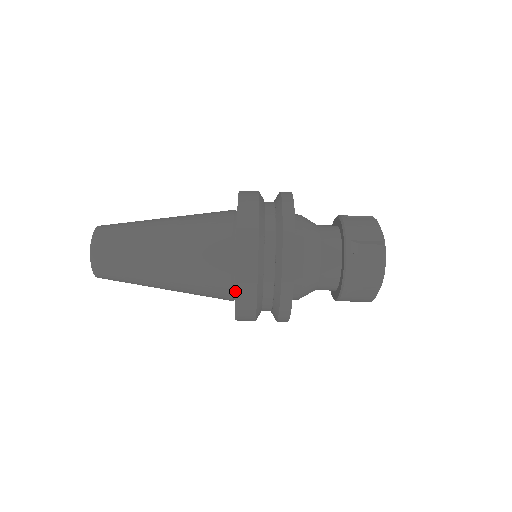
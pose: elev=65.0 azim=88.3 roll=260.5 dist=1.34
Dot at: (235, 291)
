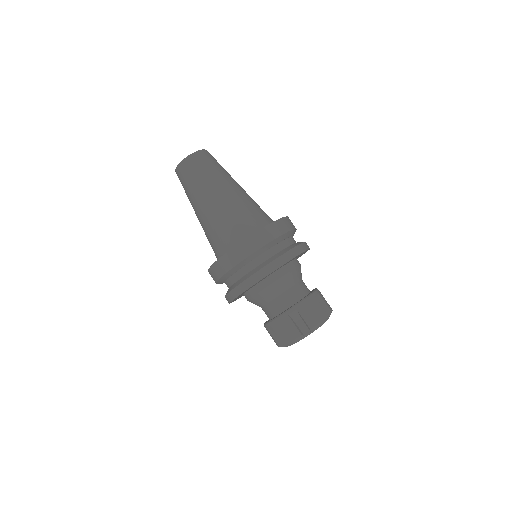
Dot at: (255, 232)
